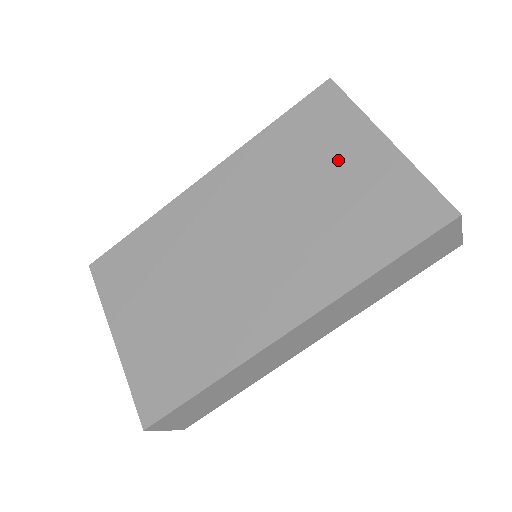
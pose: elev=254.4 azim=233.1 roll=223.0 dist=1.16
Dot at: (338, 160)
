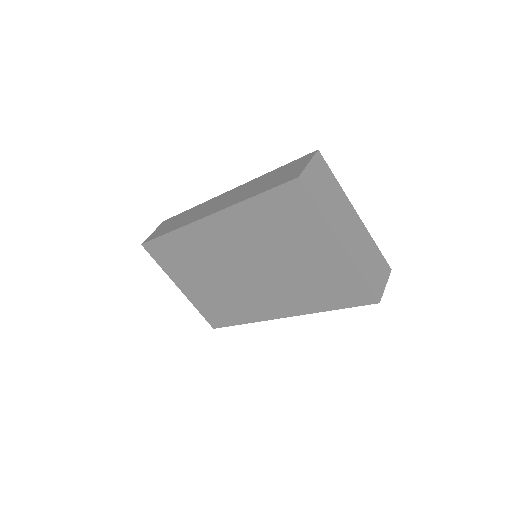
Dot at: (306, 245)
